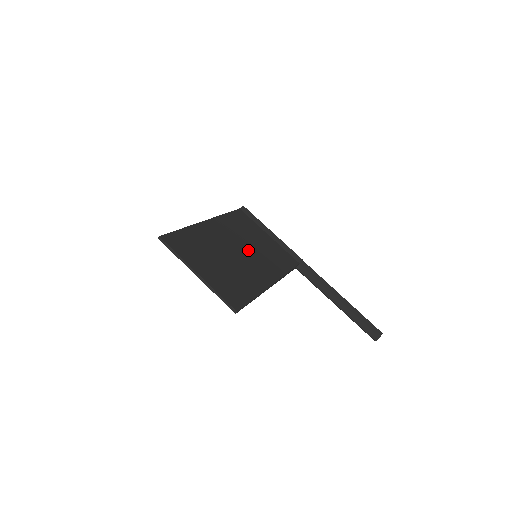
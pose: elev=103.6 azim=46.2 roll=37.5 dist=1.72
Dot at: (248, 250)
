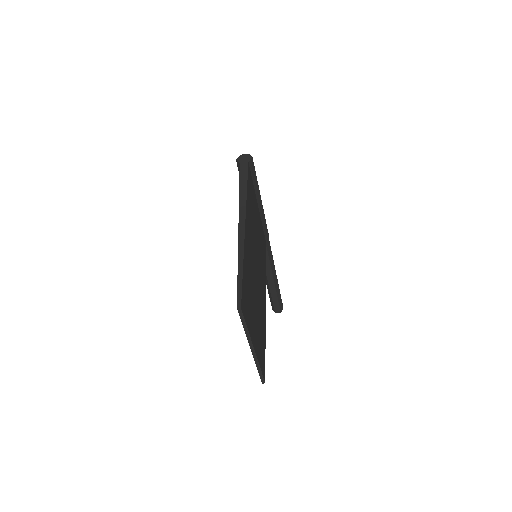
Dot at: occluded
